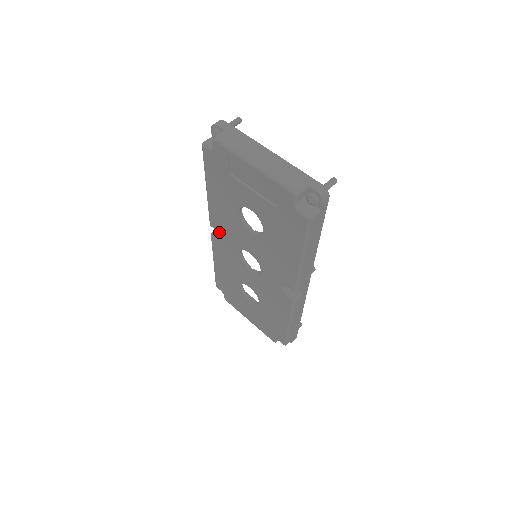
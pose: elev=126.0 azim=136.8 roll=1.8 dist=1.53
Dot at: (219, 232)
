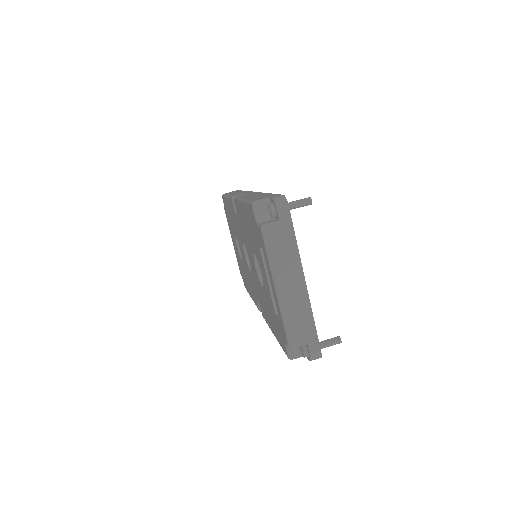
Dot at: (237, 214)
